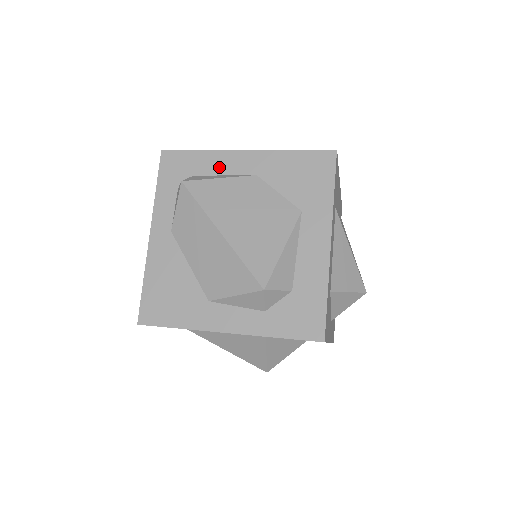
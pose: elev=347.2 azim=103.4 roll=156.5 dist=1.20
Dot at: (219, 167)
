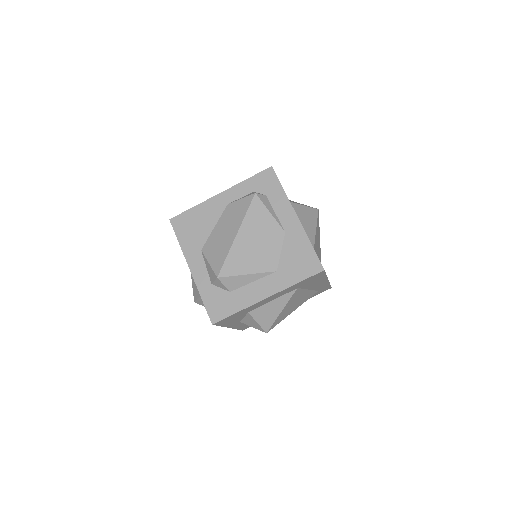
Dot at: (279, 207)
